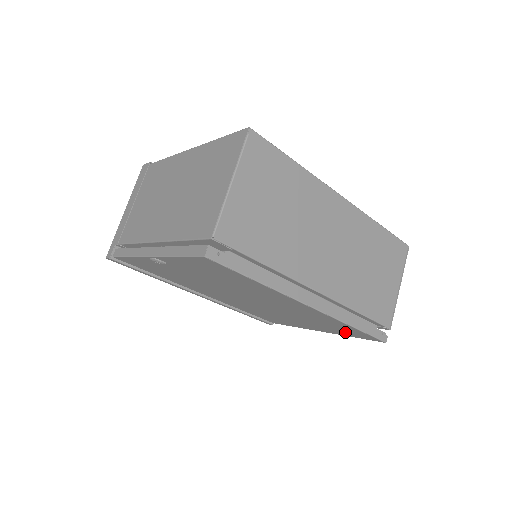
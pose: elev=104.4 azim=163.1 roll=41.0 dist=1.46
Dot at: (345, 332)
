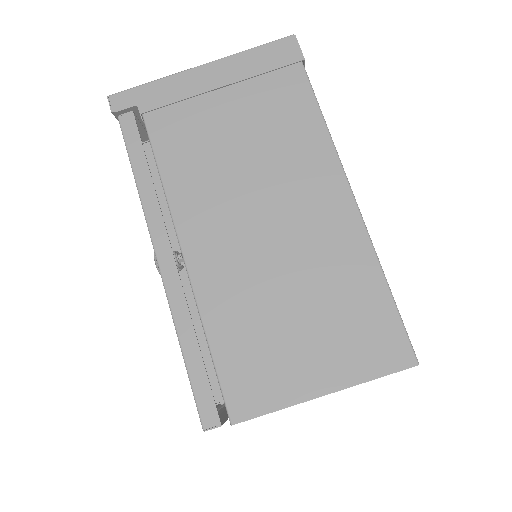
Dot at: occluded
